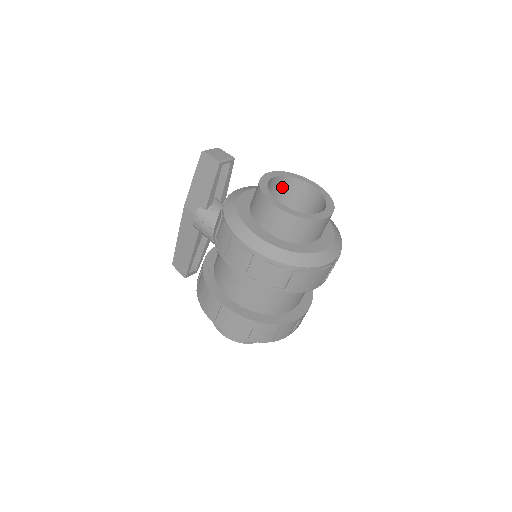
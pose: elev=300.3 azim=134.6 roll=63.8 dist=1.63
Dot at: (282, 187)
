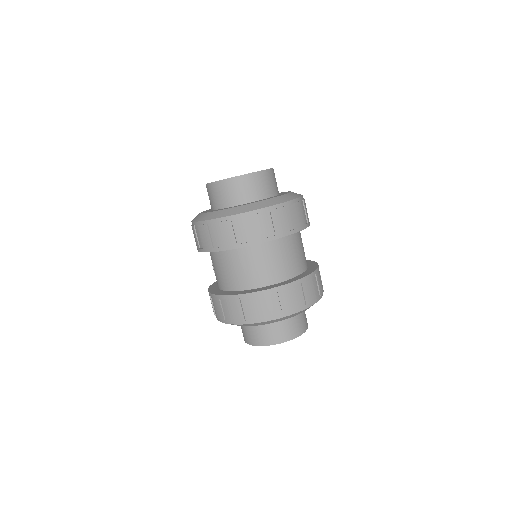
Dot at: occluded
